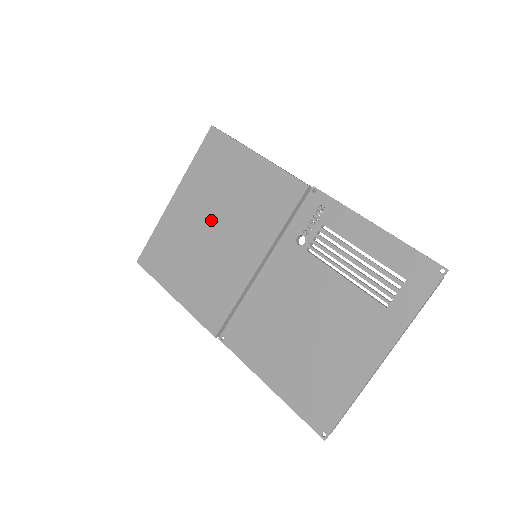
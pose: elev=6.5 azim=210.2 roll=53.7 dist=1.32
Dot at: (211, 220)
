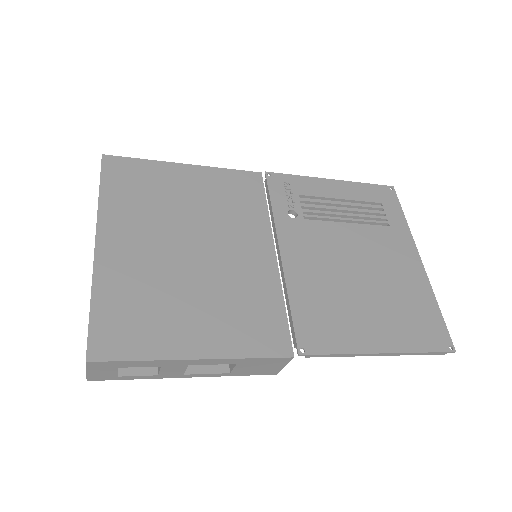
Dot at: (181, 242)
